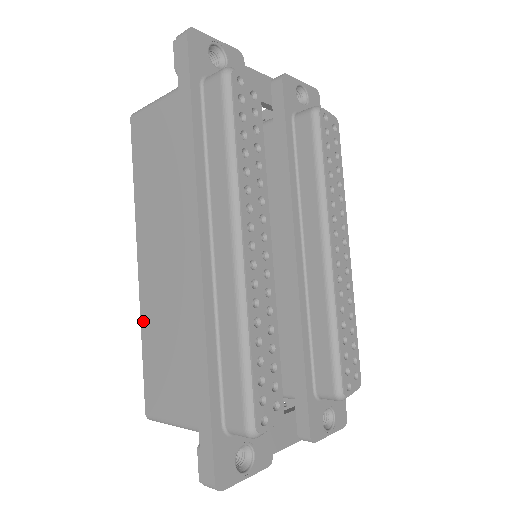
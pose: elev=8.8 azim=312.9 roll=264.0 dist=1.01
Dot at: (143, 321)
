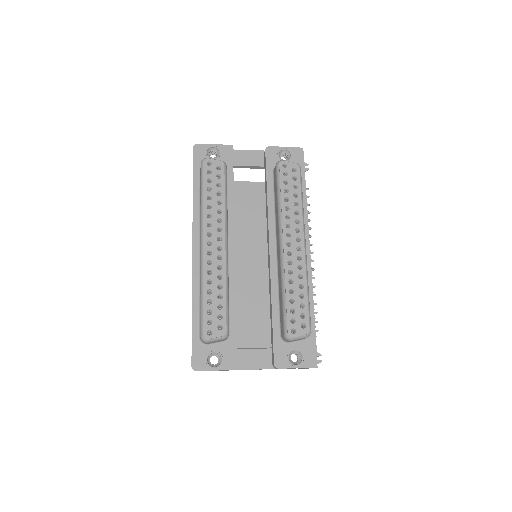
Dot at: occluded
